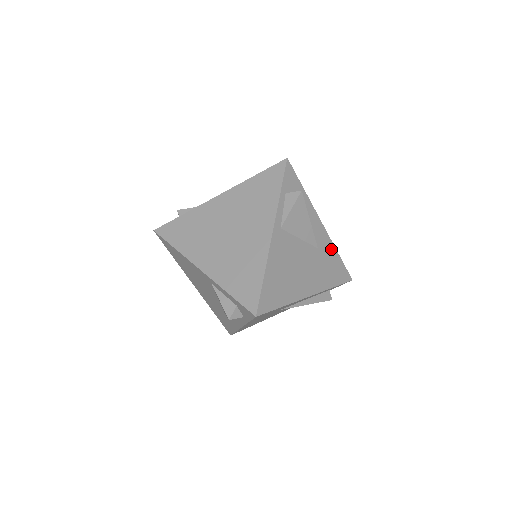
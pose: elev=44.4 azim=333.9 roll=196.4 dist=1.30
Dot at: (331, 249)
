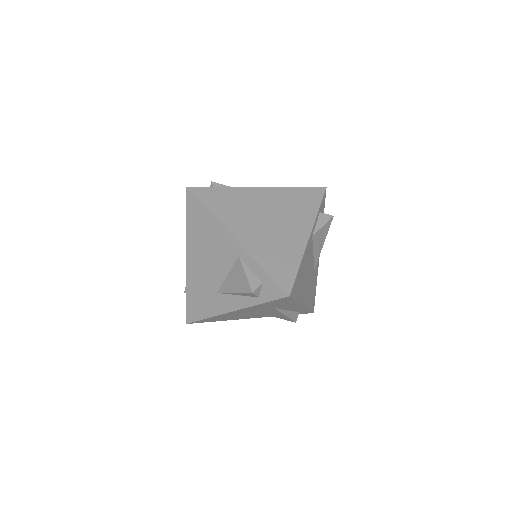
Dot at: (316, 278)
